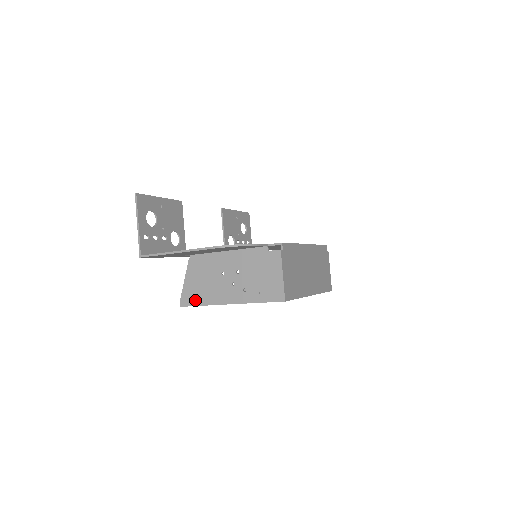
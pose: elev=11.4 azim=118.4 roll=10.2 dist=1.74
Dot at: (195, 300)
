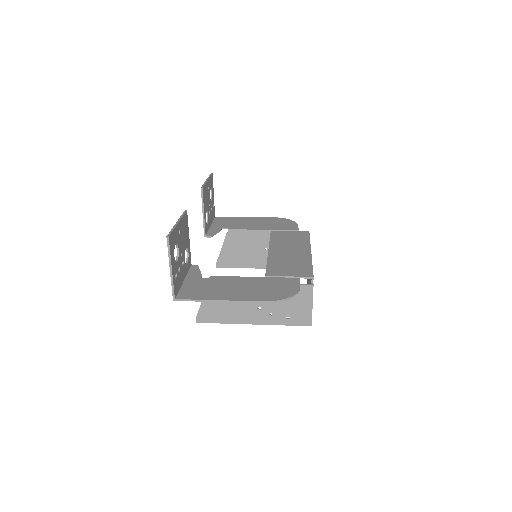
Dot at: (214, 318)
